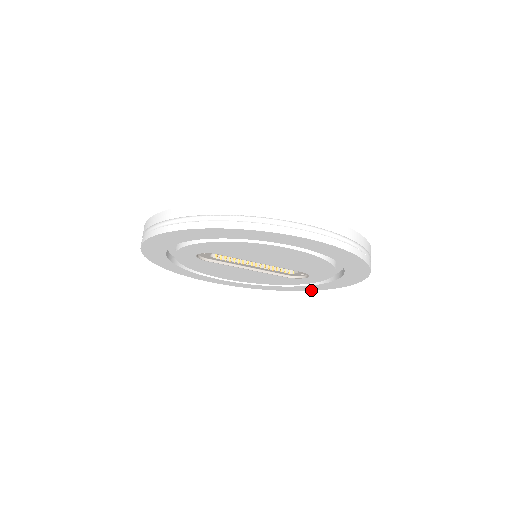
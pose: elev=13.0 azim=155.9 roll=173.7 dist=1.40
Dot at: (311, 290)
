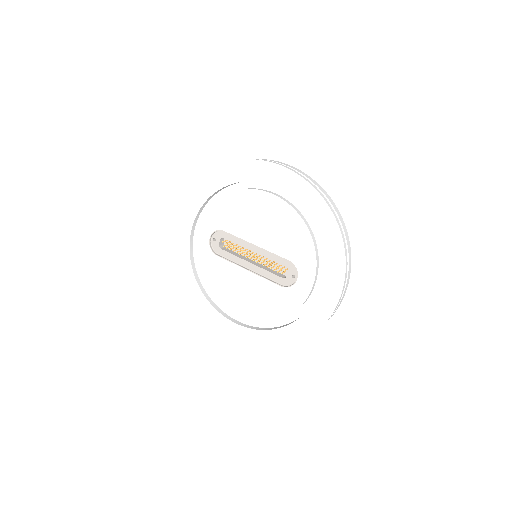
Dot at: (312, 334)
